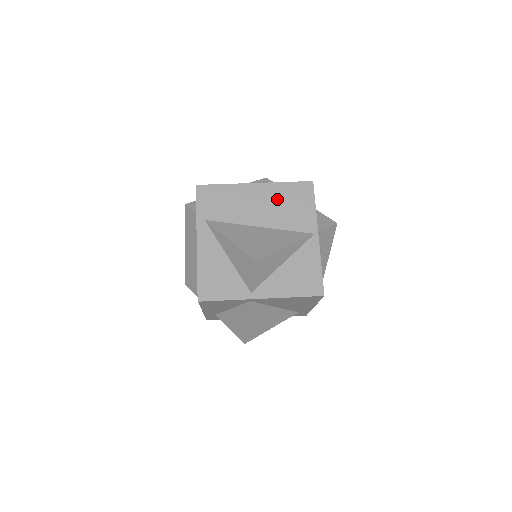
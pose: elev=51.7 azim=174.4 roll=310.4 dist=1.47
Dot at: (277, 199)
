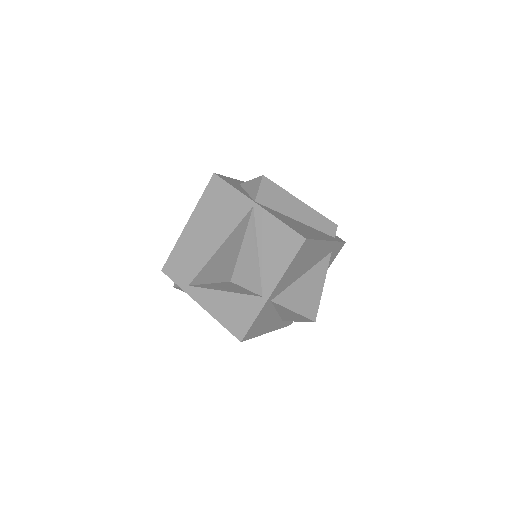
Dot at: (208, 215)
